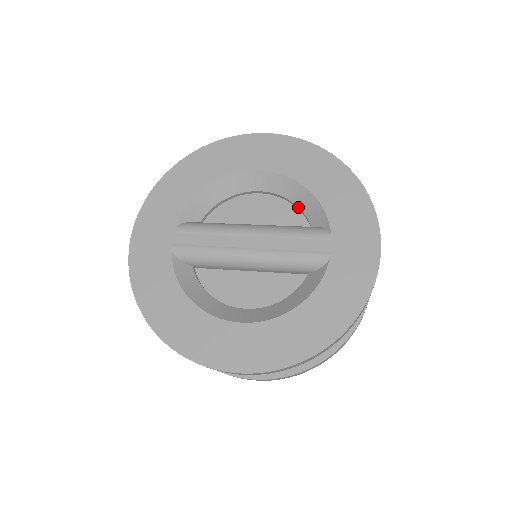
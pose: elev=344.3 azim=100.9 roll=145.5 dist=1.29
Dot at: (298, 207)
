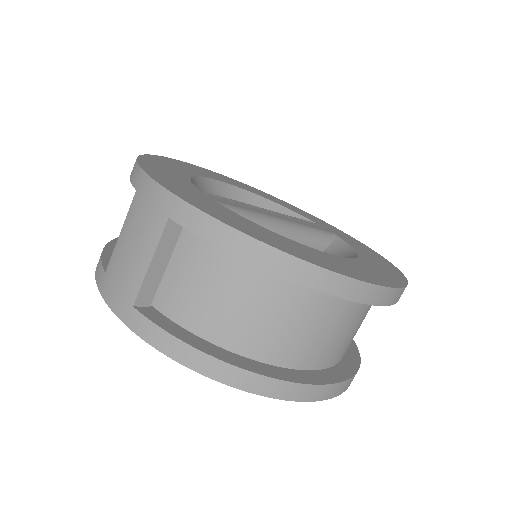
Dot at: occluded
